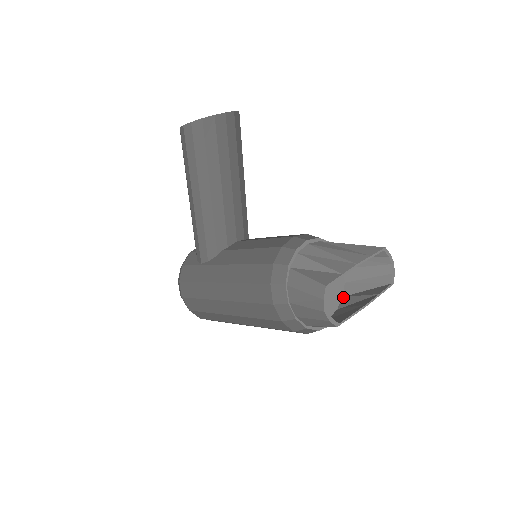
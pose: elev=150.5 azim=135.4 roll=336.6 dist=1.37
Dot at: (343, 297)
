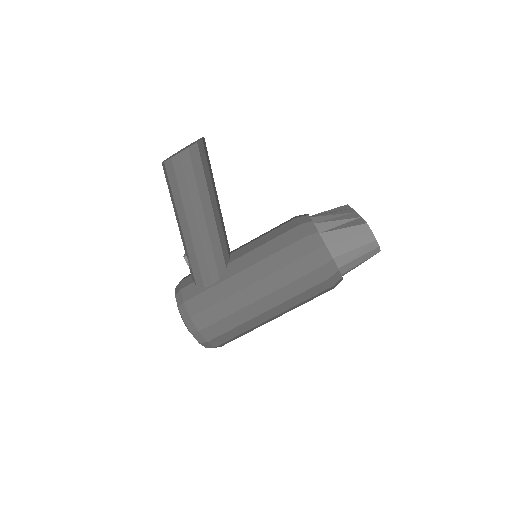
Dot at: occluded
